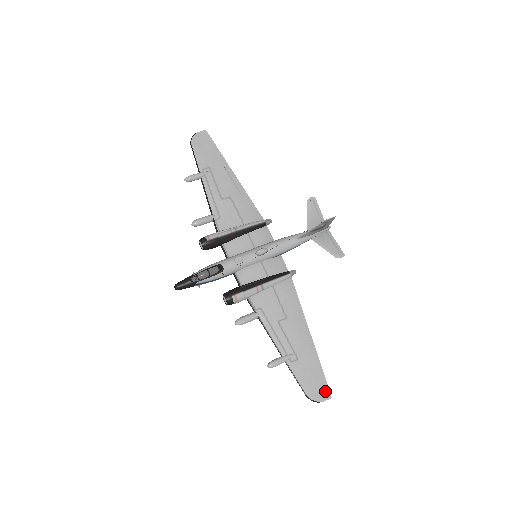
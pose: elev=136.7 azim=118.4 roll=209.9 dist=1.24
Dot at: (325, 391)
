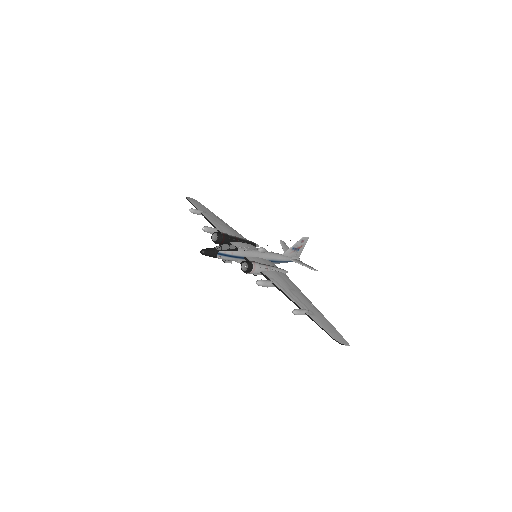
Dot at: (343, 340)
